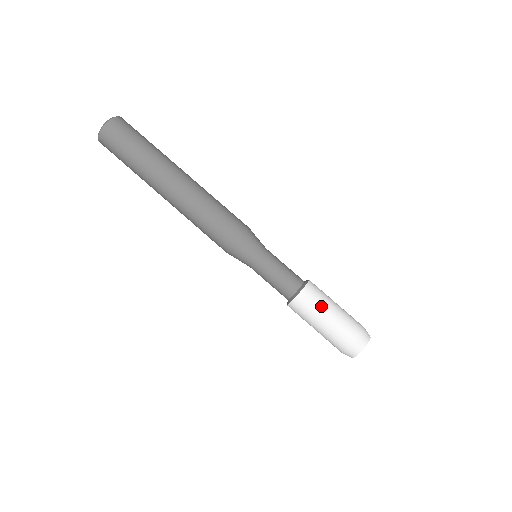
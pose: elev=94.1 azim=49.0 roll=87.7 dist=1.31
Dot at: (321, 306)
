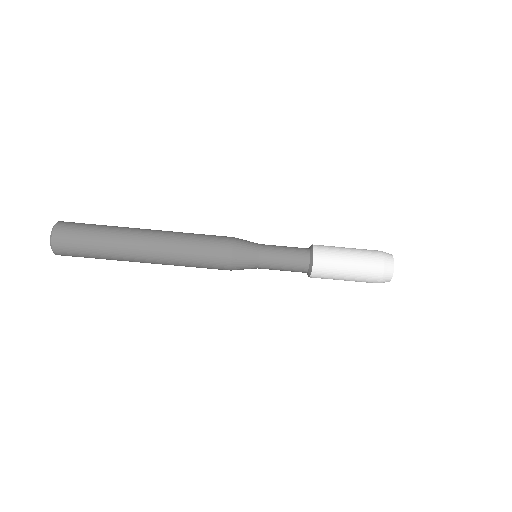
Dot at: (334, 278)
